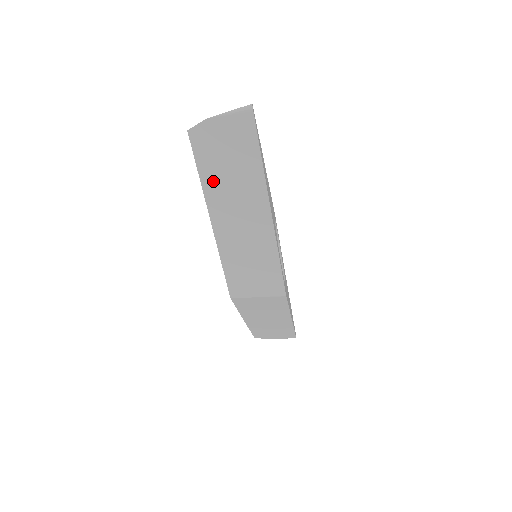
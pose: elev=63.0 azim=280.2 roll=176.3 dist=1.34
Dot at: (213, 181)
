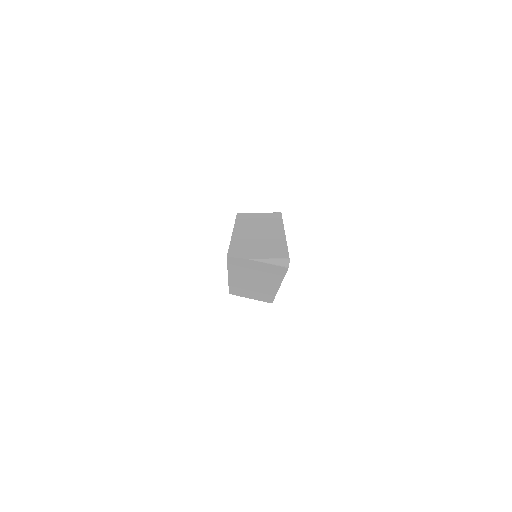
Dot at: (238, 272)
